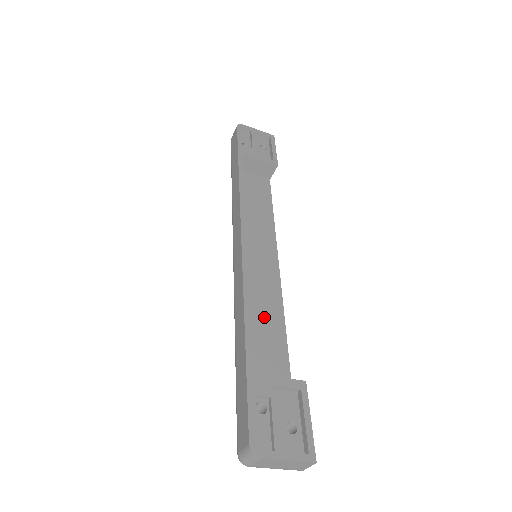
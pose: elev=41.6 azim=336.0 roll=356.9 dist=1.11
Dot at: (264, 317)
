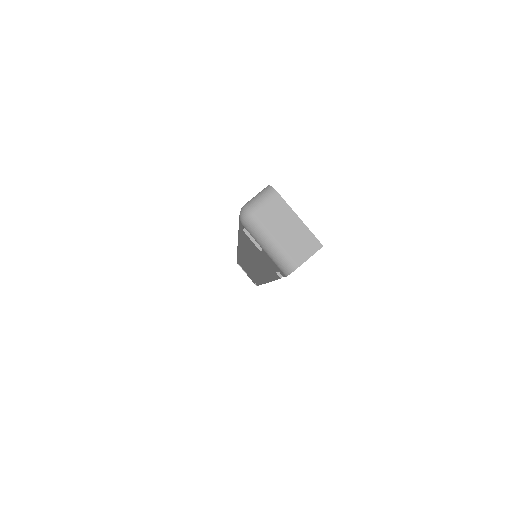
Dot at: occluded
